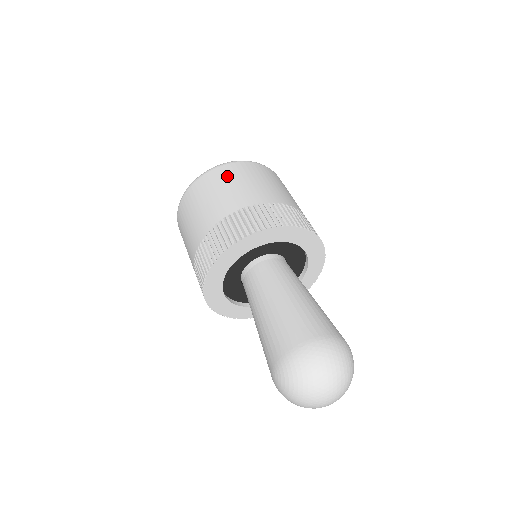
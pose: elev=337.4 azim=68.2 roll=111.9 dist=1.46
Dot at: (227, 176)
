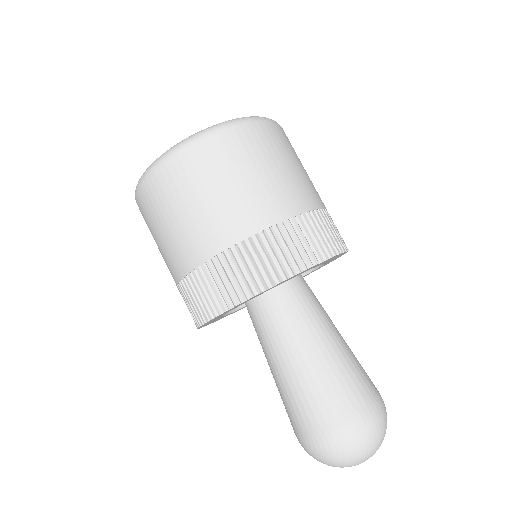
Dot at: (228, 159)
